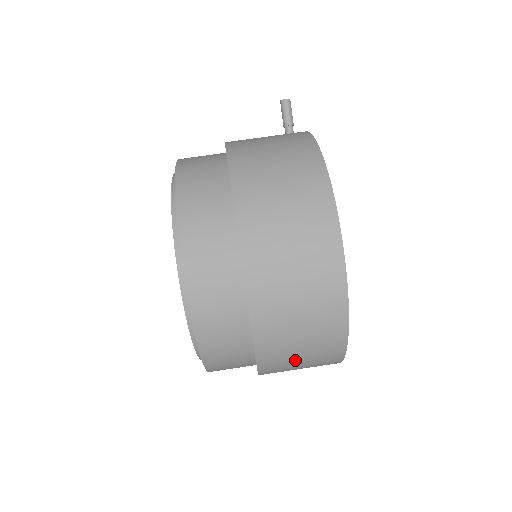
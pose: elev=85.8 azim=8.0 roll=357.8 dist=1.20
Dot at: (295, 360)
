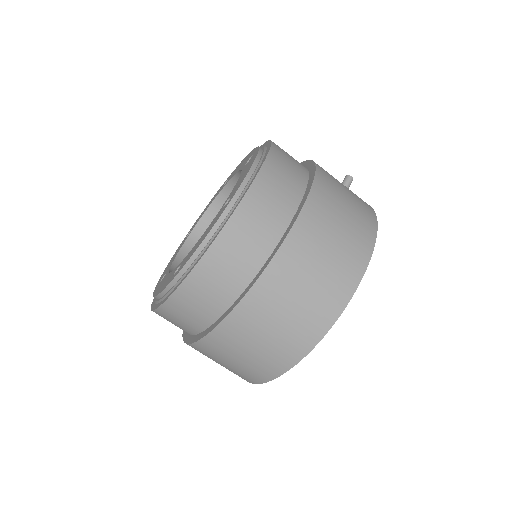
Dot at: (254, 340)
